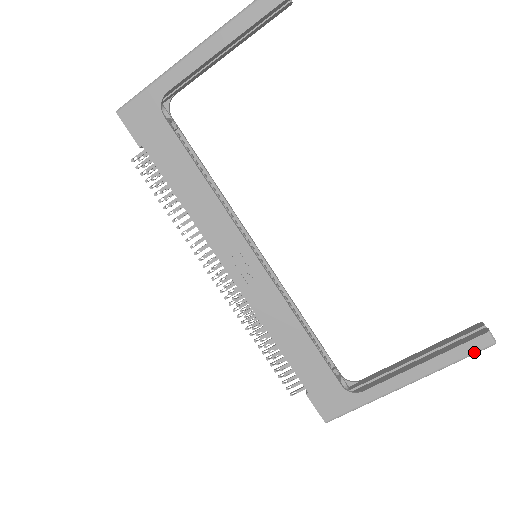
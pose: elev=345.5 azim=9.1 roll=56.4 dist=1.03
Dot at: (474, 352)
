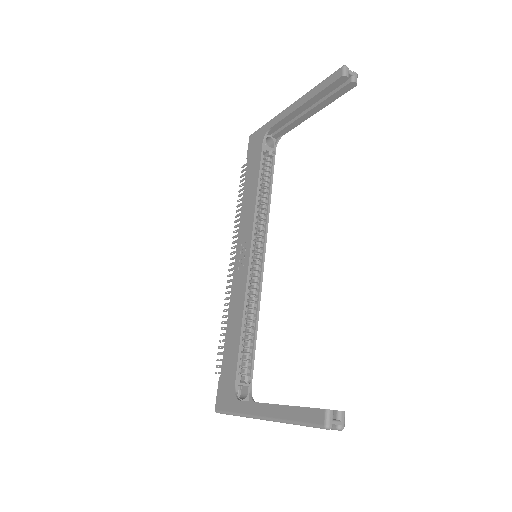
Dot at: (309, 422)
